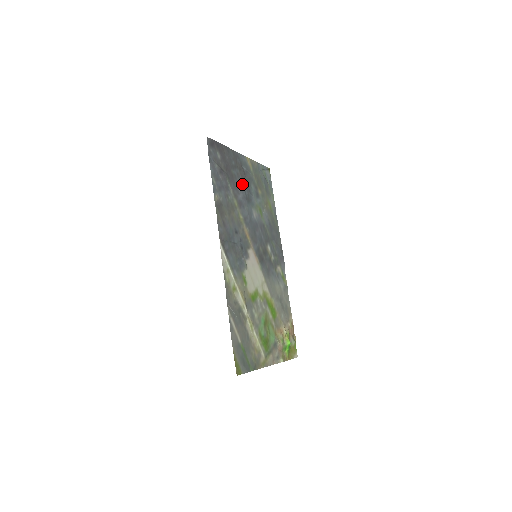
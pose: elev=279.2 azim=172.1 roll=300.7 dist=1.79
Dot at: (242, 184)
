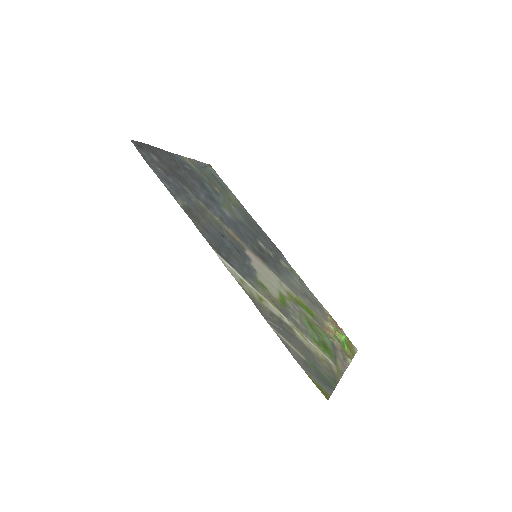
Dot at: (196, 184)
